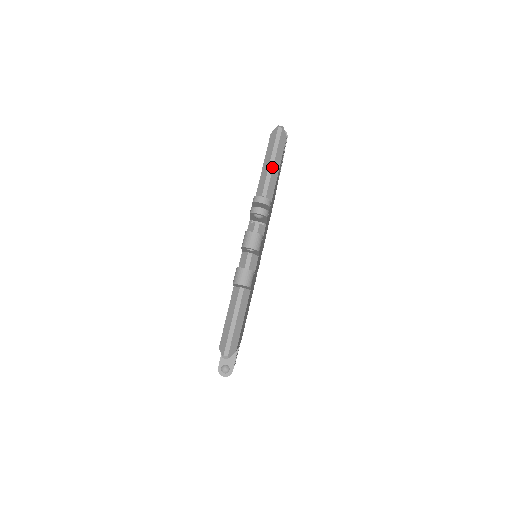
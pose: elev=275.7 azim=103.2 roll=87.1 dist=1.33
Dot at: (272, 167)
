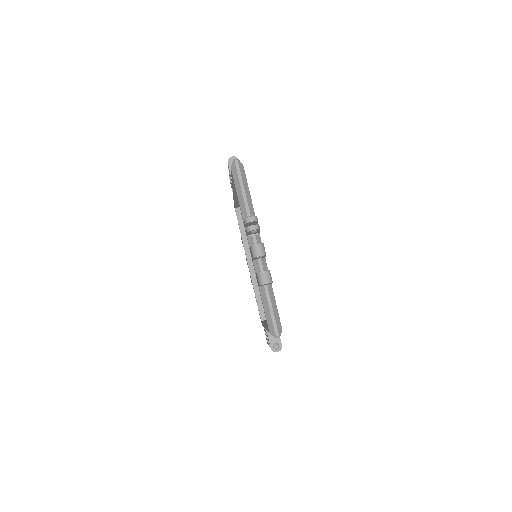
Dot at: (244, 191)
